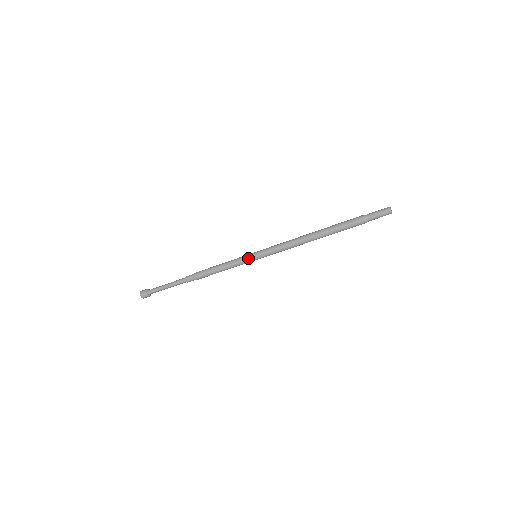
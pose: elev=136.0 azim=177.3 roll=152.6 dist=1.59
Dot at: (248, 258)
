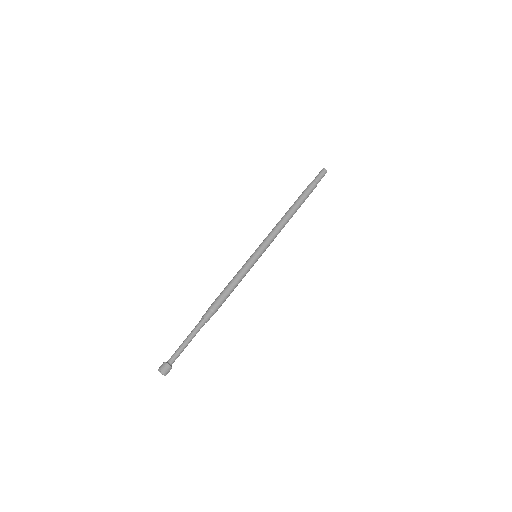
Dot at: (250, 258)
